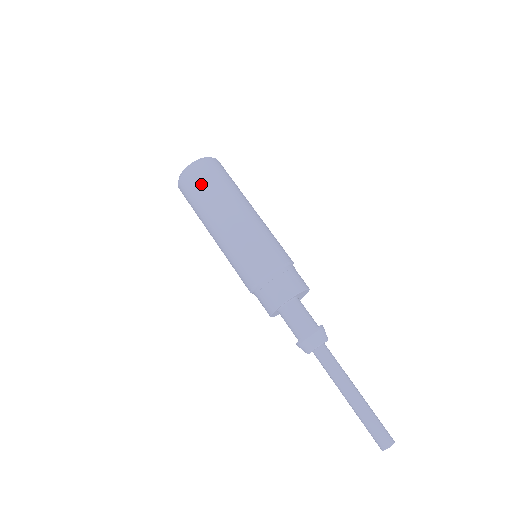
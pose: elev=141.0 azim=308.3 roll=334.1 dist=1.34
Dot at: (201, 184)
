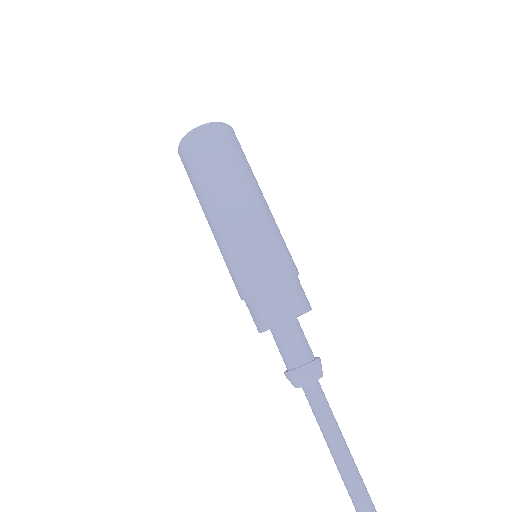
Dot at: (208, 154)
